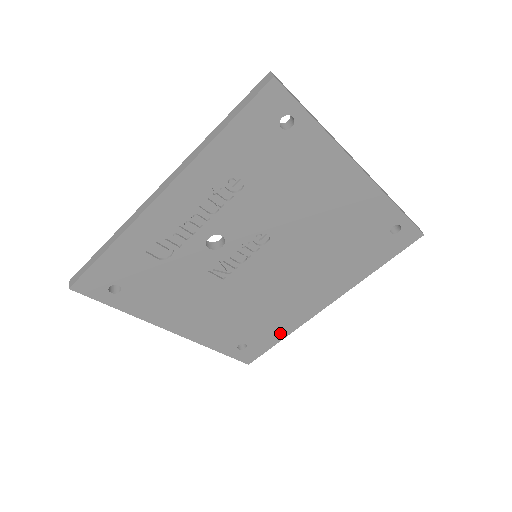
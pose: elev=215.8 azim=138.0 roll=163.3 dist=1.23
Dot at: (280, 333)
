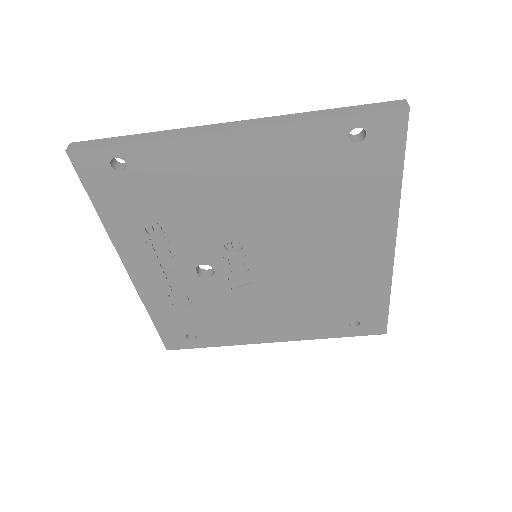
Dot at: (378, 296)
